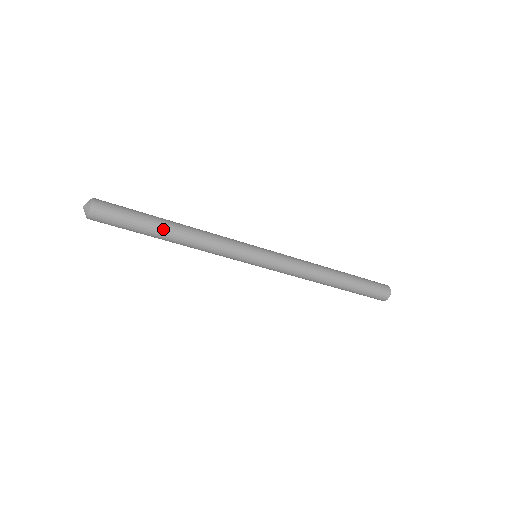
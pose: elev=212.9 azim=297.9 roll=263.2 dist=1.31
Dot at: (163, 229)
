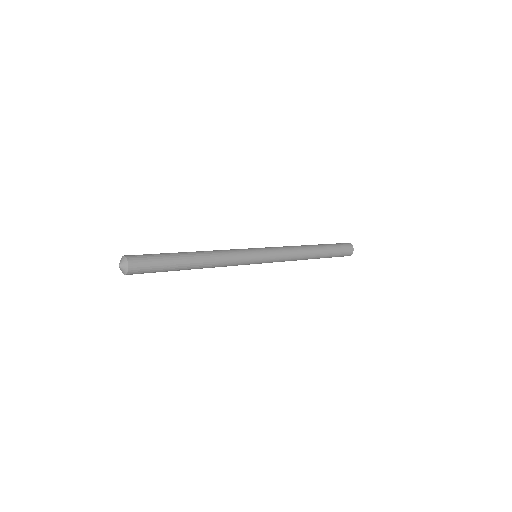
Dot at: (187, 266)
